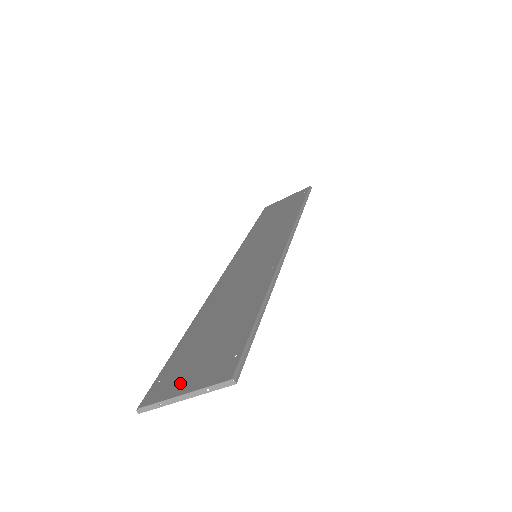
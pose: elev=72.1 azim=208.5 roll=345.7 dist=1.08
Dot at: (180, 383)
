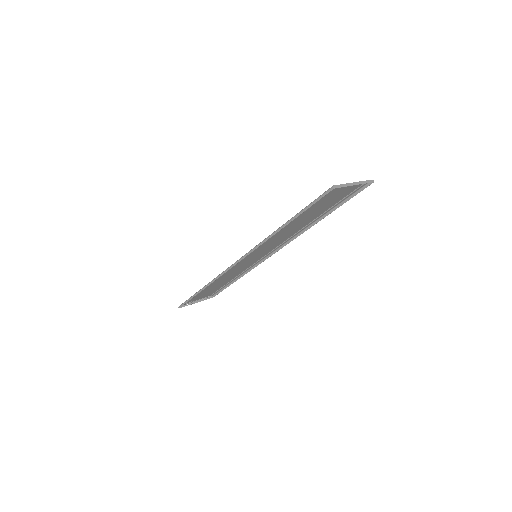
Dot at: (341, 189)
